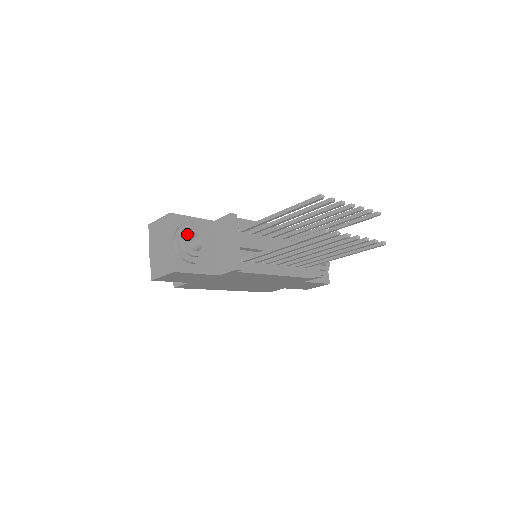
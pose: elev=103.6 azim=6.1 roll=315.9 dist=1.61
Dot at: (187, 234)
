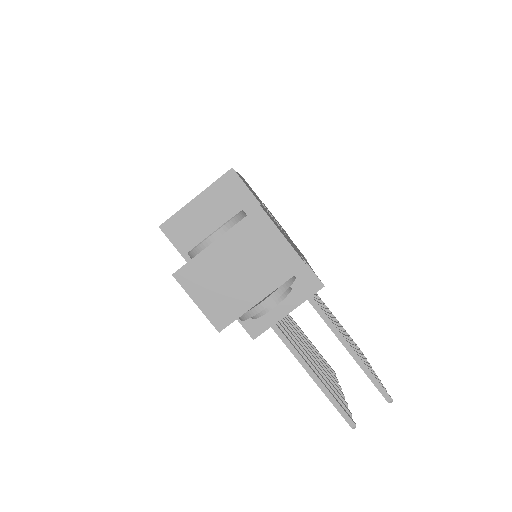
Dot at: (282, 299)
